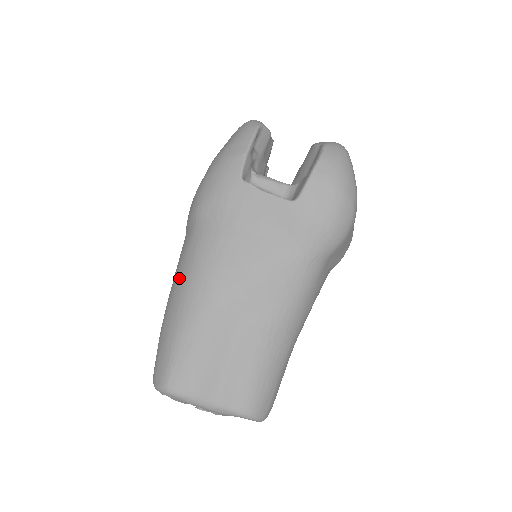
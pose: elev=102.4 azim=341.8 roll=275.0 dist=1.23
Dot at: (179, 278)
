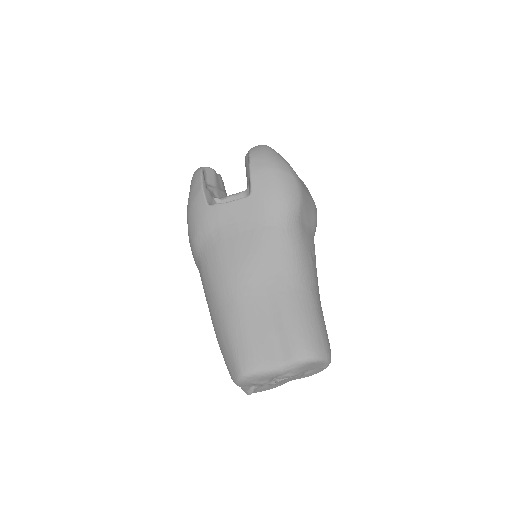
Dot at: (209, 298)
